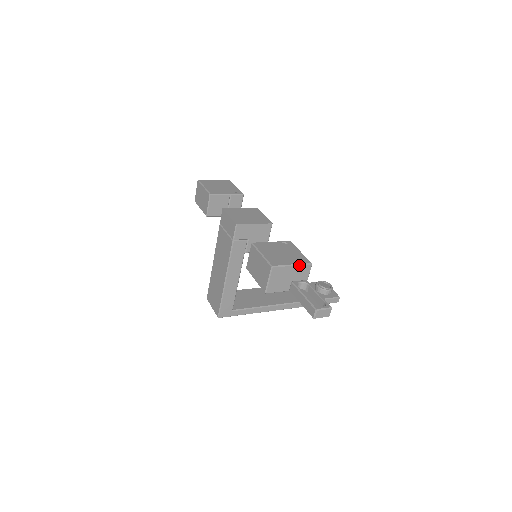
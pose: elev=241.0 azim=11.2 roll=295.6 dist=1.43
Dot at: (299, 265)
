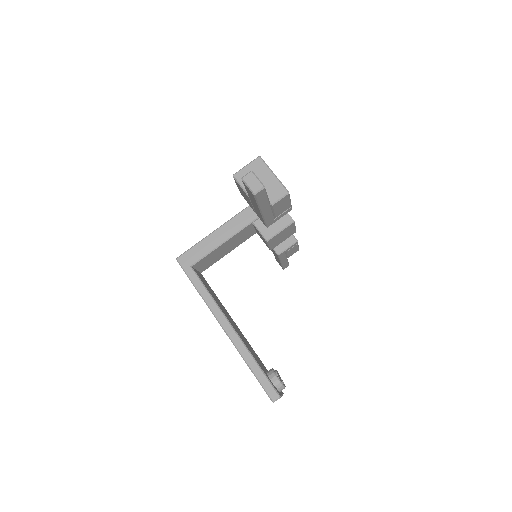
Dot at: (278, 180)
